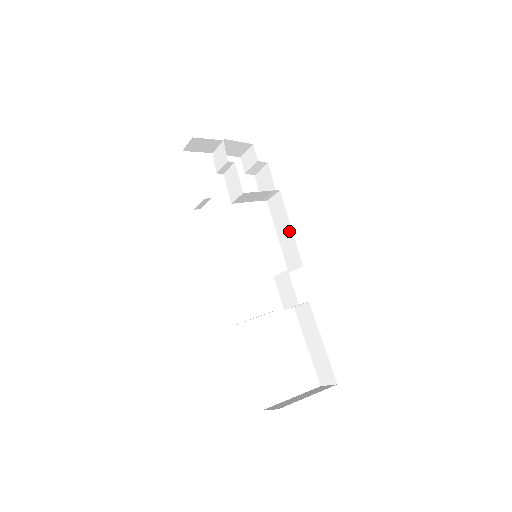
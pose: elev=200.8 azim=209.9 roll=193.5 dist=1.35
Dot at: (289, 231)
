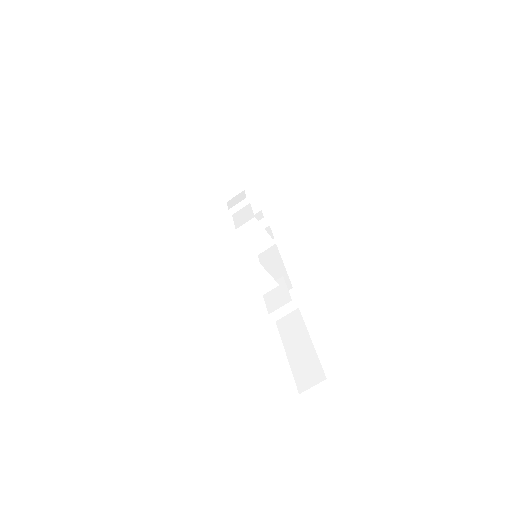
Dot at: (280, 267)
